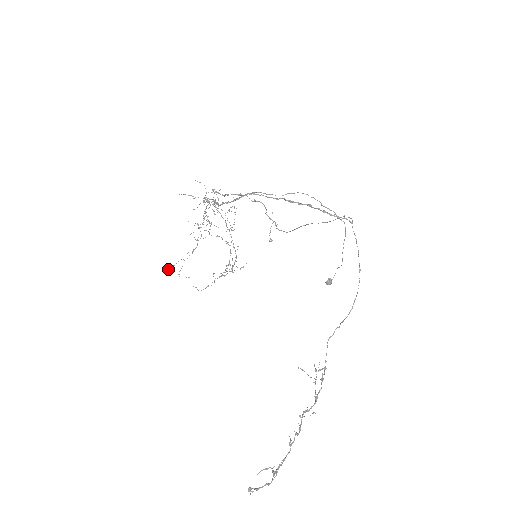
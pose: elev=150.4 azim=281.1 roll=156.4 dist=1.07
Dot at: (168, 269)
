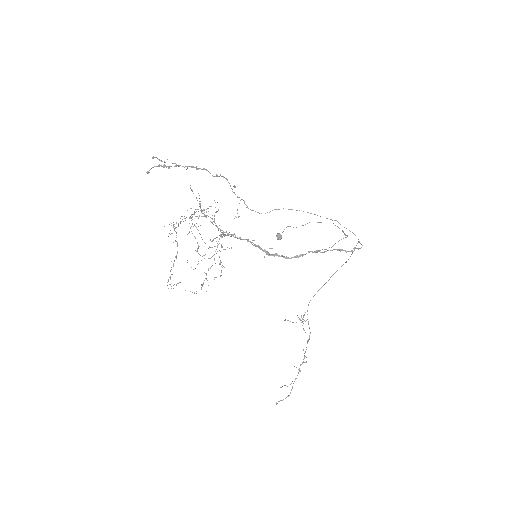
Dot at: occluded
